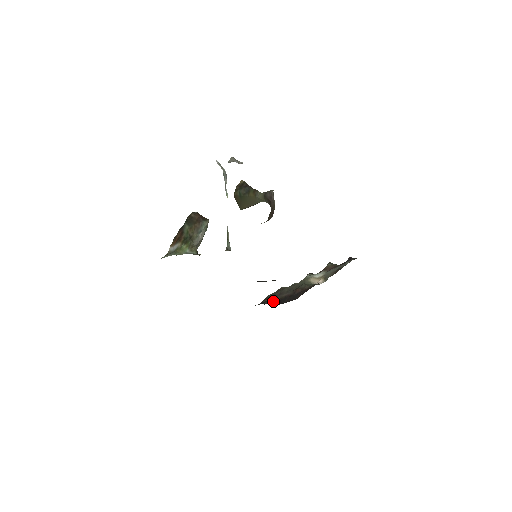
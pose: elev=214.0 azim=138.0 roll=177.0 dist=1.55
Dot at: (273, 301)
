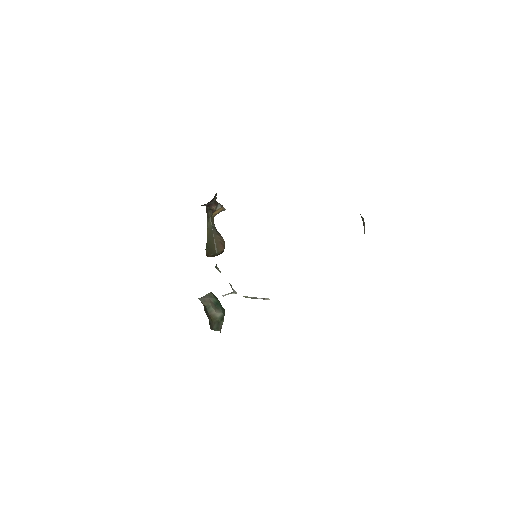
Dot at: occluded
